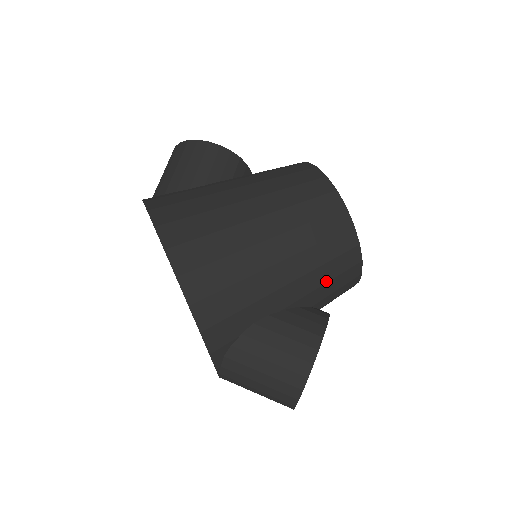
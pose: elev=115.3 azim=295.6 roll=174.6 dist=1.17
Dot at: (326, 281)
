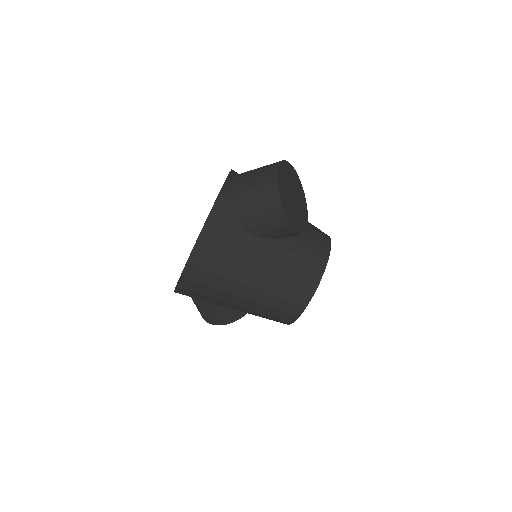
Dot at: occluded
